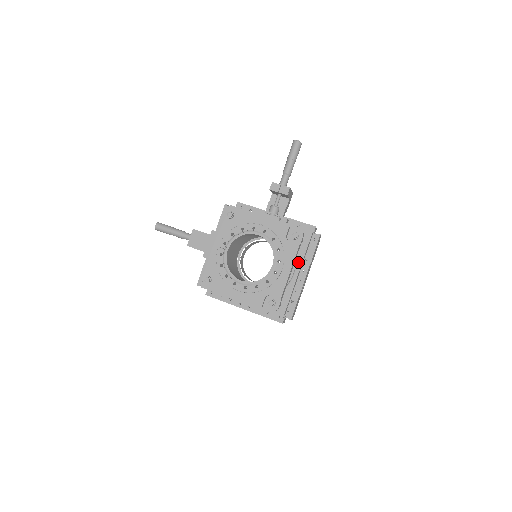
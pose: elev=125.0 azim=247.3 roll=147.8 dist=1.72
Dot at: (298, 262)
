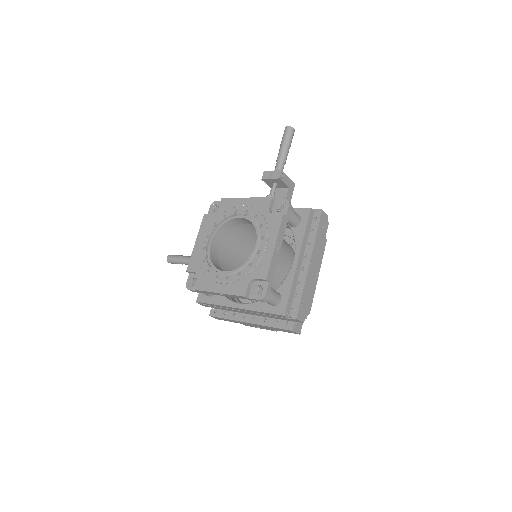
Dot at: (297, 246)
